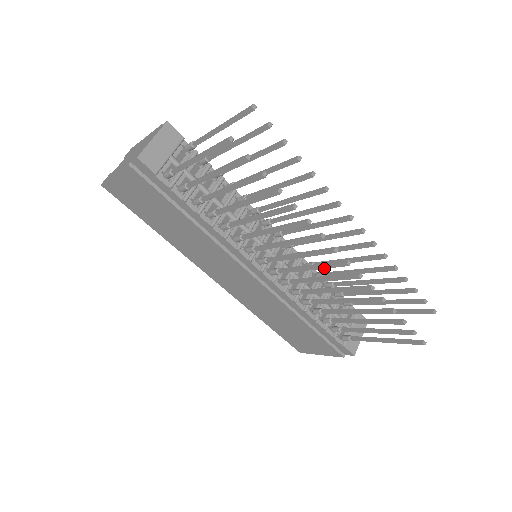
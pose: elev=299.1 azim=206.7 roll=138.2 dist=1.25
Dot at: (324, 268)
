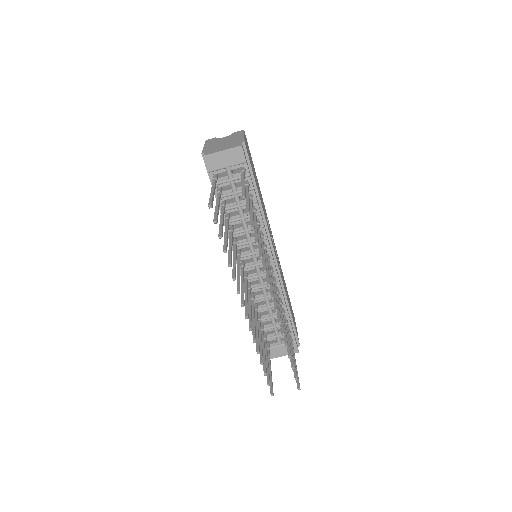
Dot at: (245, 305)
